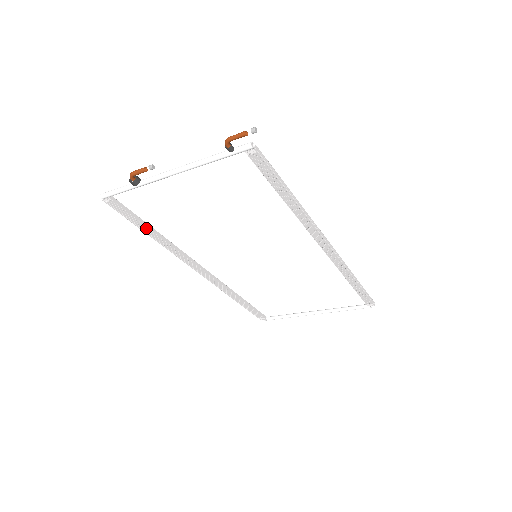
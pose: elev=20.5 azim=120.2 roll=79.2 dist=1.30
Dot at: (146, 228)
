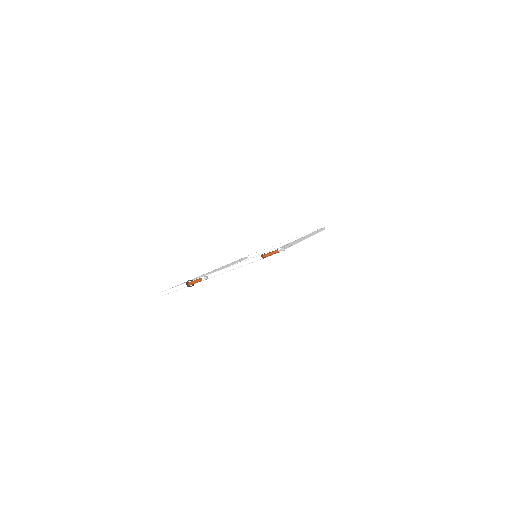
Dot at: occluded
